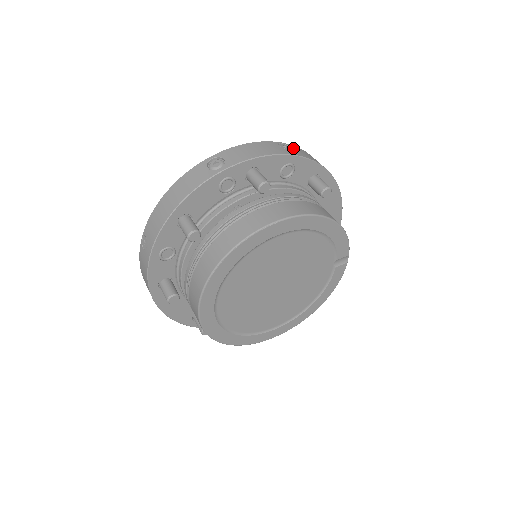
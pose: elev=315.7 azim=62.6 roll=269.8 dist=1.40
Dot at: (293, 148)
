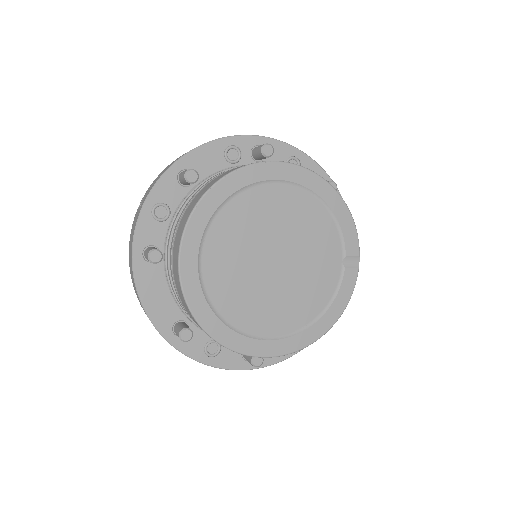
Dot at: occluded
